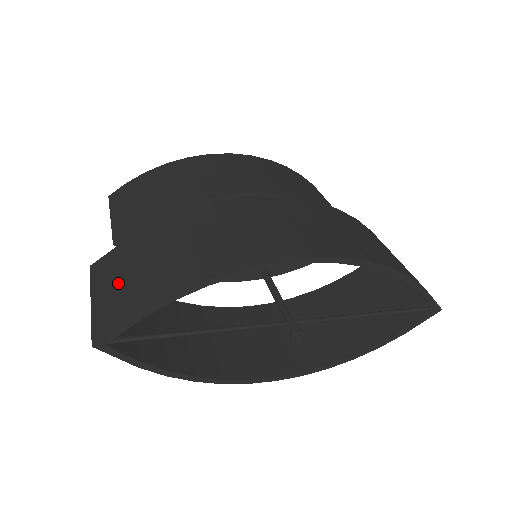
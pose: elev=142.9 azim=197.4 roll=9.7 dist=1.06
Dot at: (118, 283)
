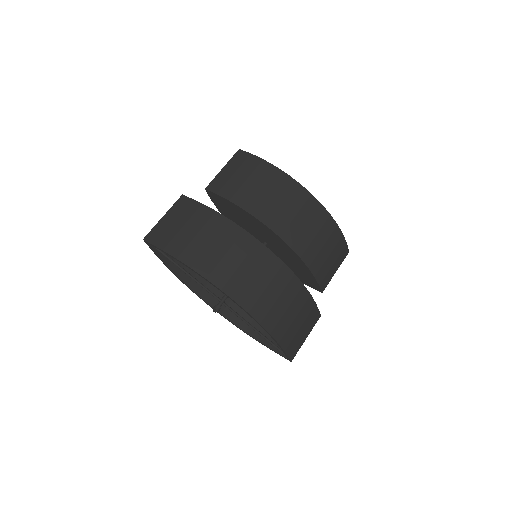
Dot at: (176, 223)
